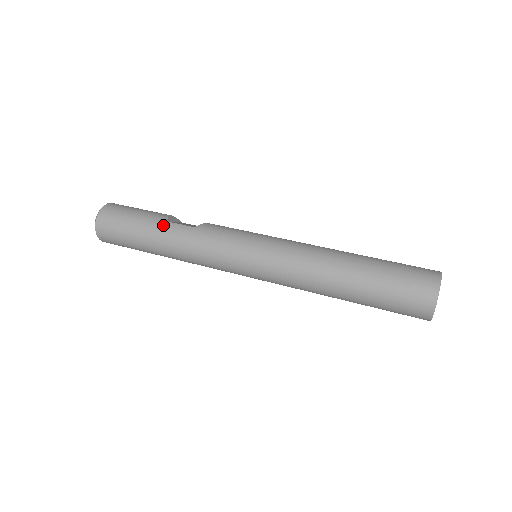
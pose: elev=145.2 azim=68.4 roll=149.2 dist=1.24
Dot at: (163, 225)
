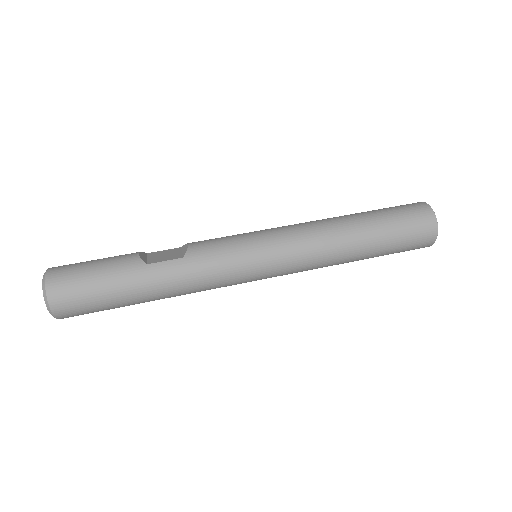
Dot at: (145, 271)
